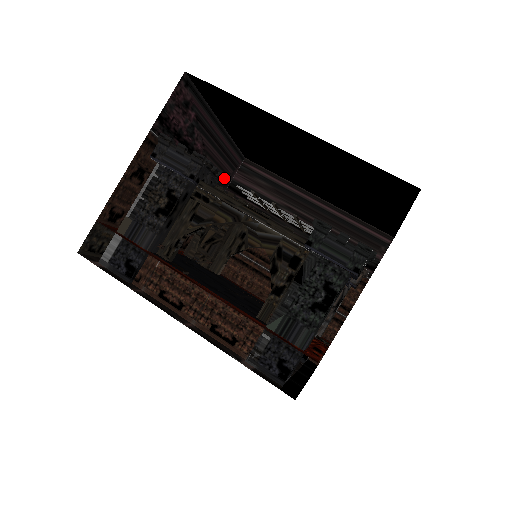
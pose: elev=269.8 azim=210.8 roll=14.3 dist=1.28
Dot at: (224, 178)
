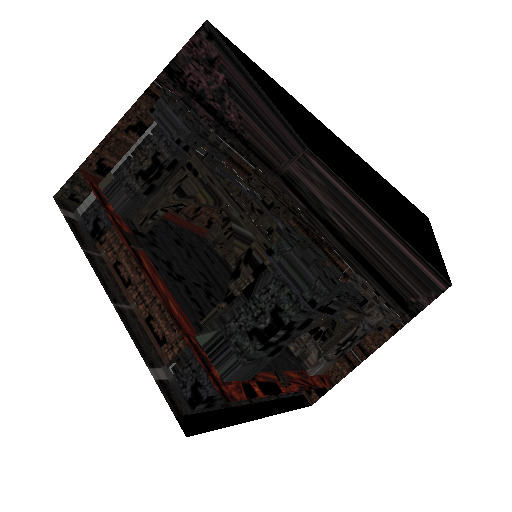
Dot at: (274, 164)
